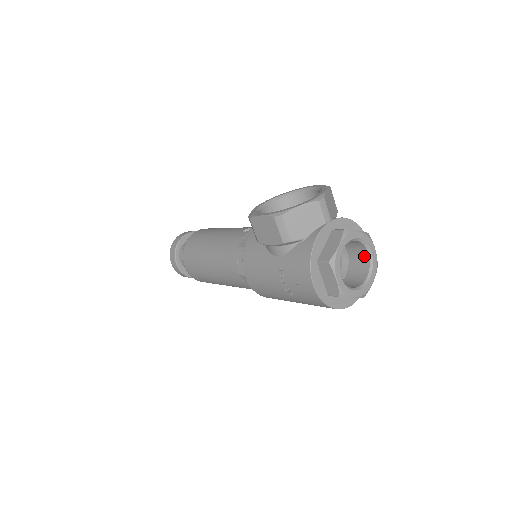
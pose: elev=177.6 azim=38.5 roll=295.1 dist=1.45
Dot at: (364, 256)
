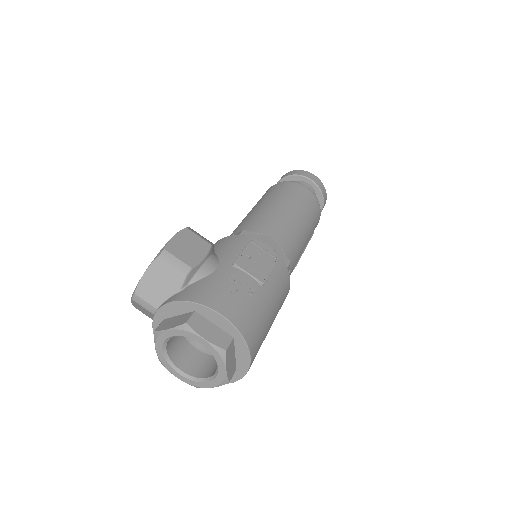
Dot at: occluded
